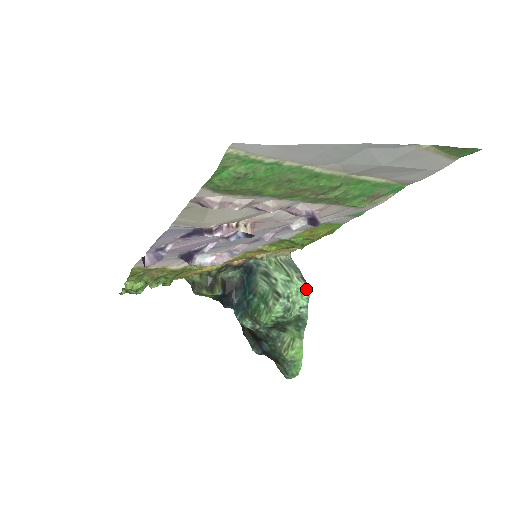
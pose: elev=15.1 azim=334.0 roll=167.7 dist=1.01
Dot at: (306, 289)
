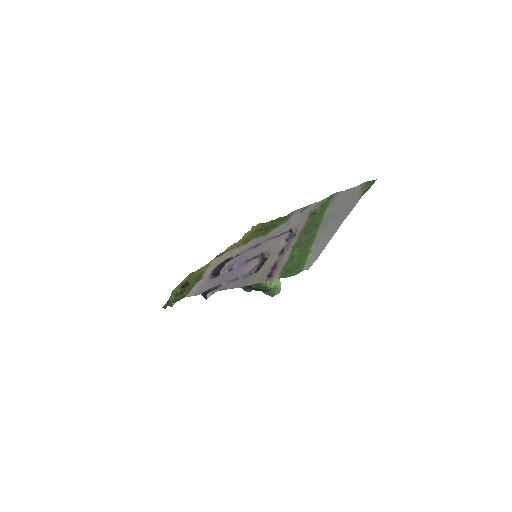
Dot at: occluded
